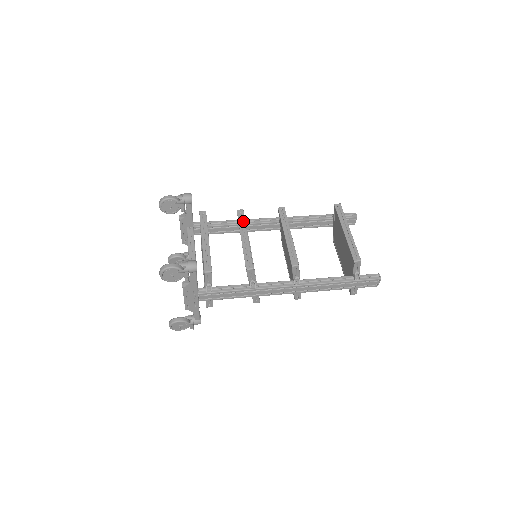
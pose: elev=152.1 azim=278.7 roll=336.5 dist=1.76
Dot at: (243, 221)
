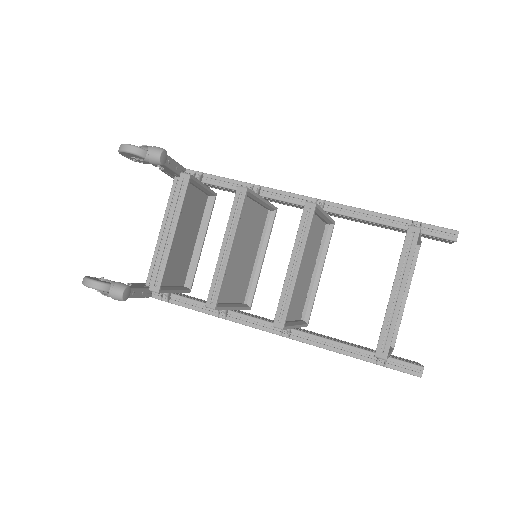
Dot at: (237, 214)
